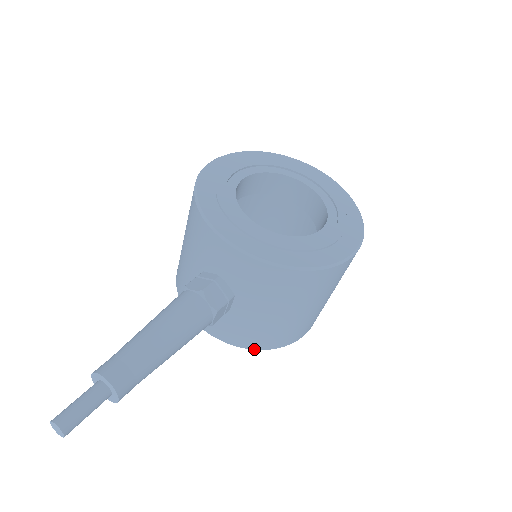
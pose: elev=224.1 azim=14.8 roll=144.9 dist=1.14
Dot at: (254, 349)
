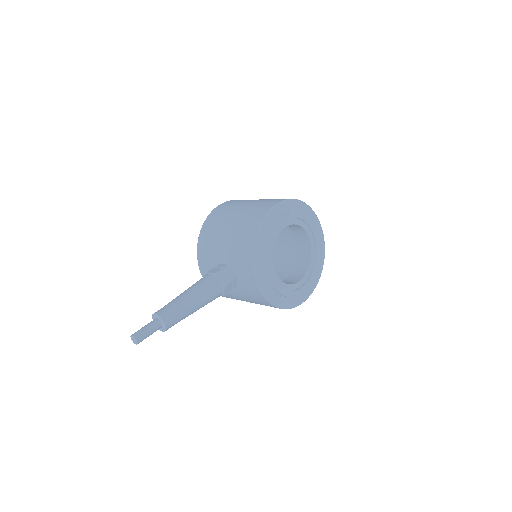
Dot at: occluded
